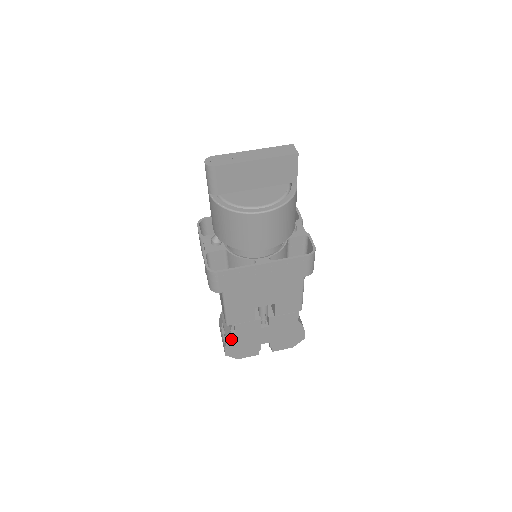
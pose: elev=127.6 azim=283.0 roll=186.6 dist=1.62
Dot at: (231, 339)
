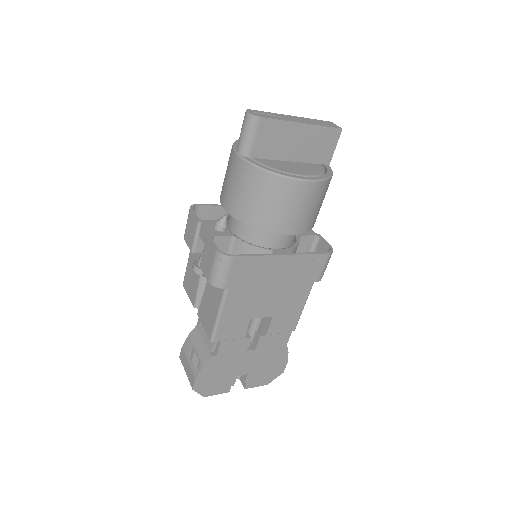
Dot at: (208, 364)
